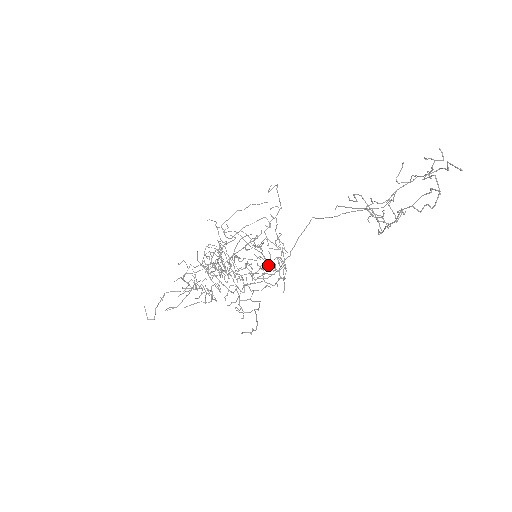
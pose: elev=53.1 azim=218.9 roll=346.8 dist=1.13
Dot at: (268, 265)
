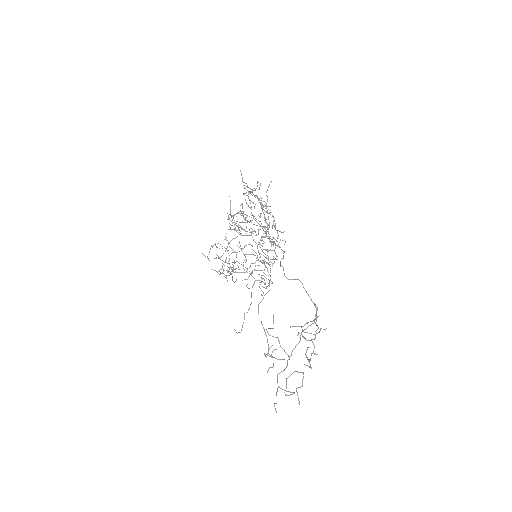
Dot at: (266, 263)
